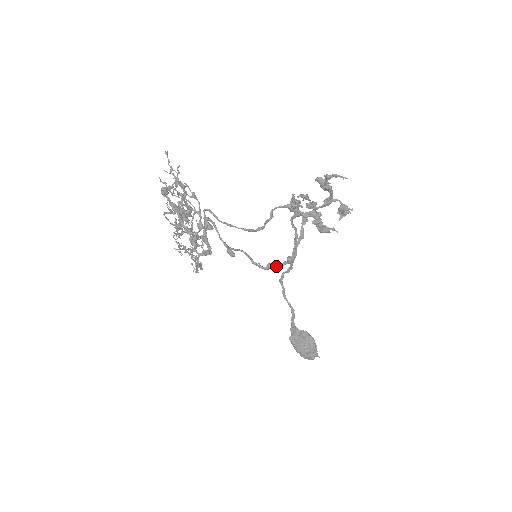
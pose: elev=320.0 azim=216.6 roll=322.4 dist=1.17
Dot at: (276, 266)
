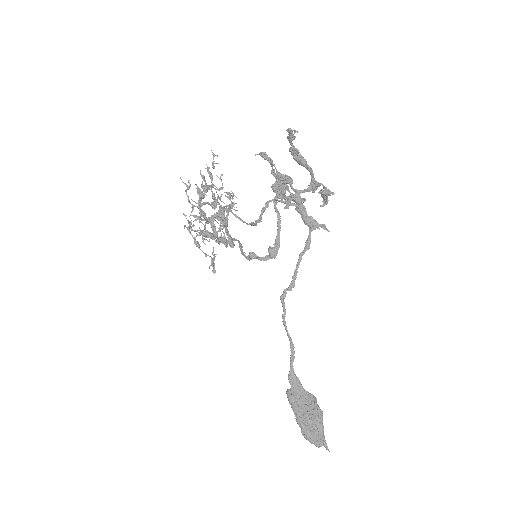
Dot at: (257, 256)
